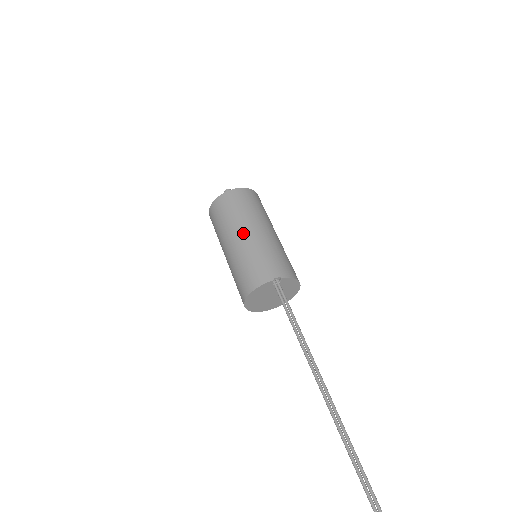
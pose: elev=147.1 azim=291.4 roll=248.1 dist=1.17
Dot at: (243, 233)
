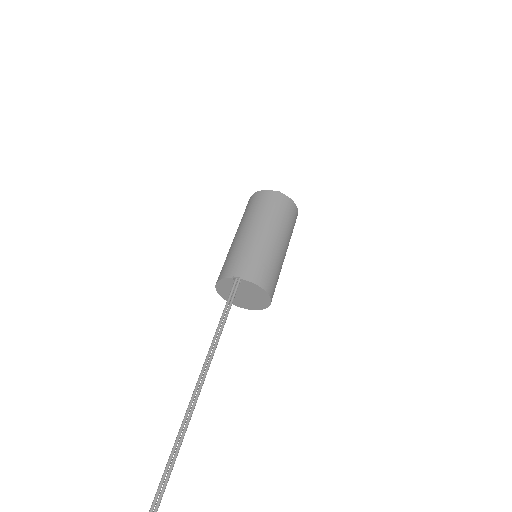
Dot at: (243, 230)
